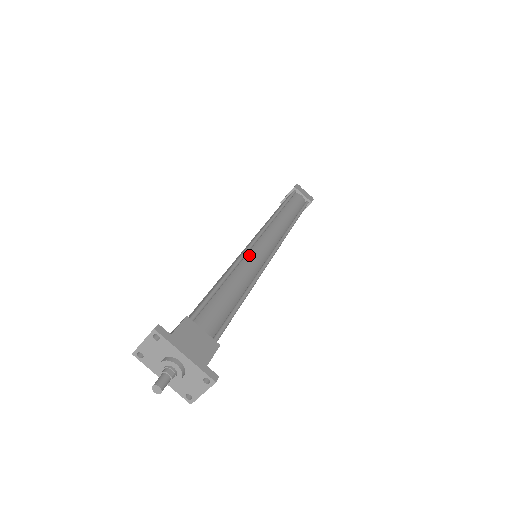
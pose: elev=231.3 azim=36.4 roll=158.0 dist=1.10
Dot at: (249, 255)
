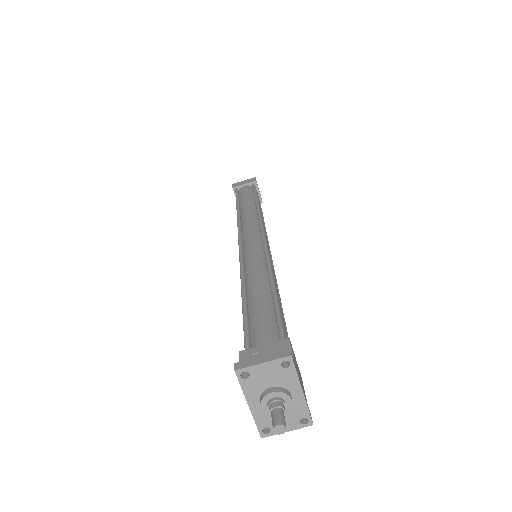
Dot at: occluded
